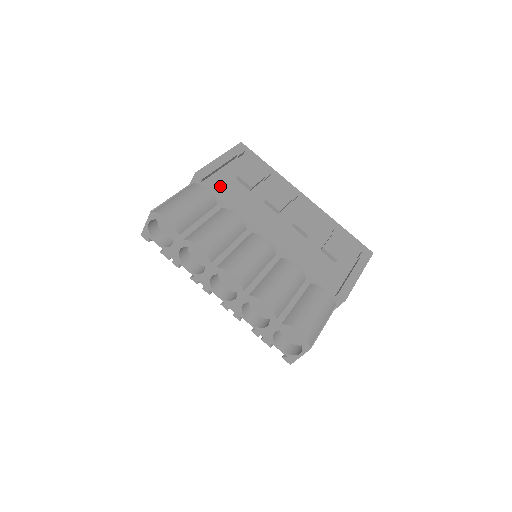
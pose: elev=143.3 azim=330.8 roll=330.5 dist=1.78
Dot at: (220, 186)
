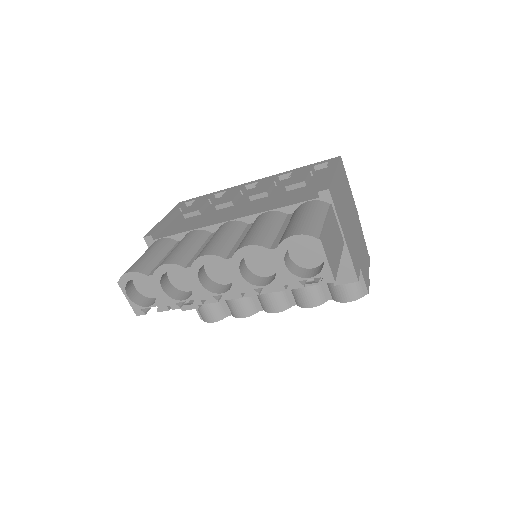
Dot at: (172, 230)
